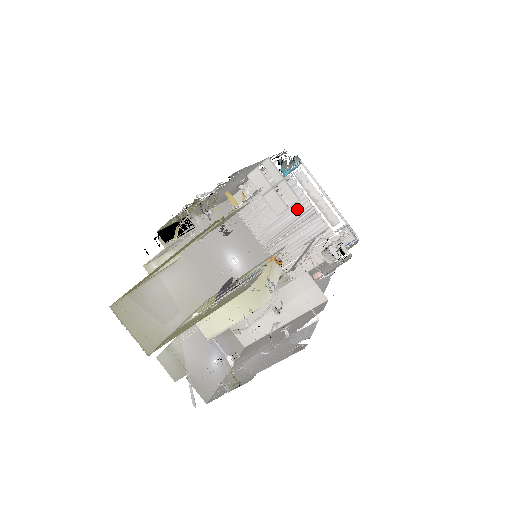
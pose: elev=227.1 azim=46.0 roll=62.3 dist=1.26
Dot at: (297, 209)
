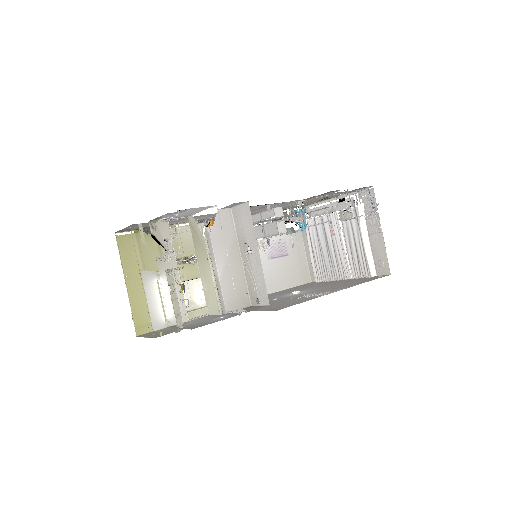
Dot at: occluded
